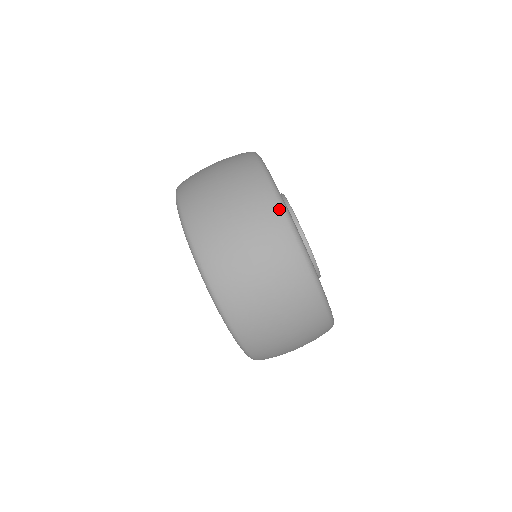
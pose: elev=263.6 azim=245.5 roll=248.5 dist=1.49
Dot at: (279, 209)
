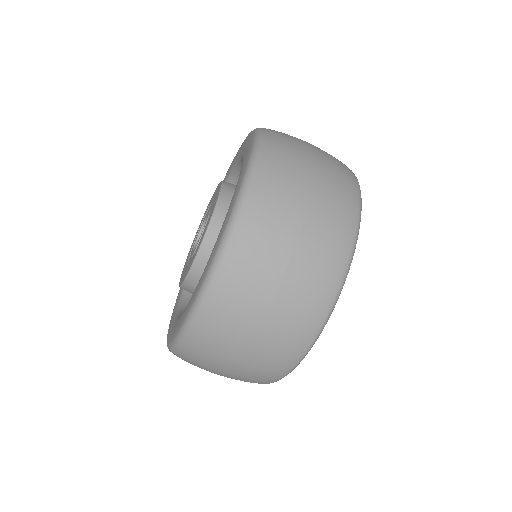
Dot at: (358, 194)
